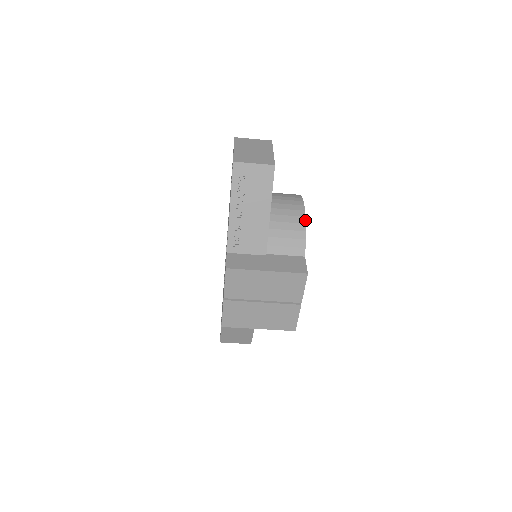
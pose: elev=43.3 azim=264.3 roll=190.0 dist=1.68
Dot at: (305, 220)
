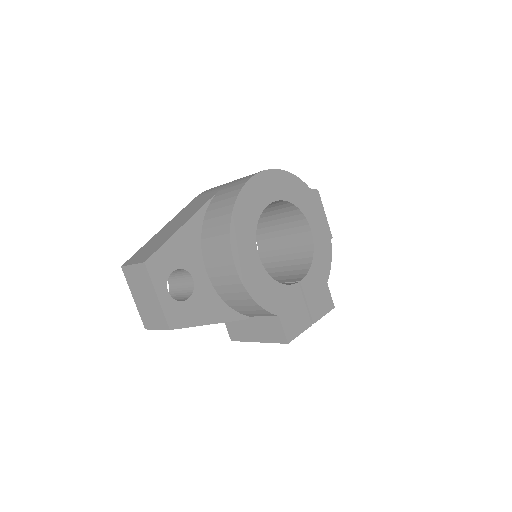
Dot at: (249, 296)
